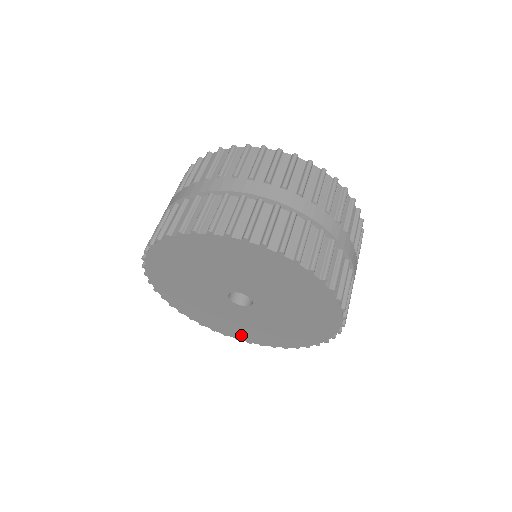
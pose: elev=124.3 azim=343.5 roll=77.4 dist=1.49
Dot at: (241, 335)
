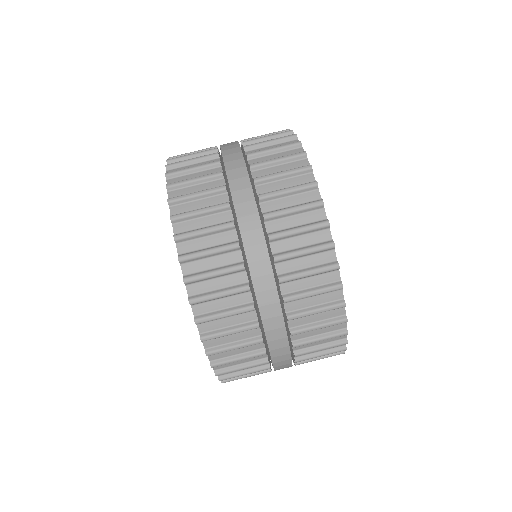
Dot at: occluded
